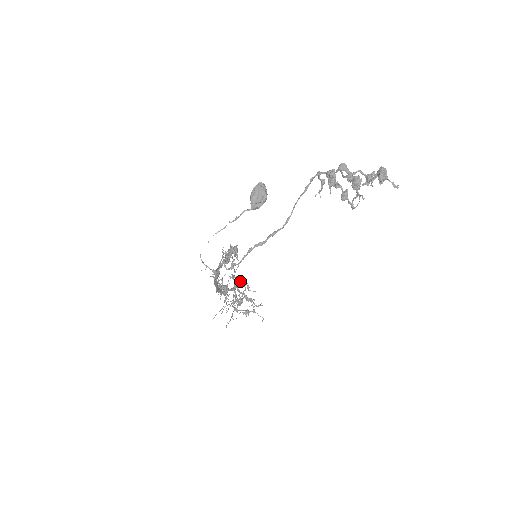
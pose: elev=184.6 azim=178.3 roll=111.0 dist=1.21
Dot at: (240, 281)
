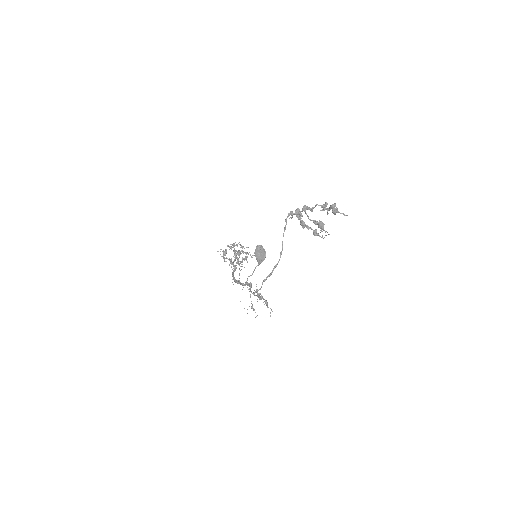
Dot at: (234, 243)
